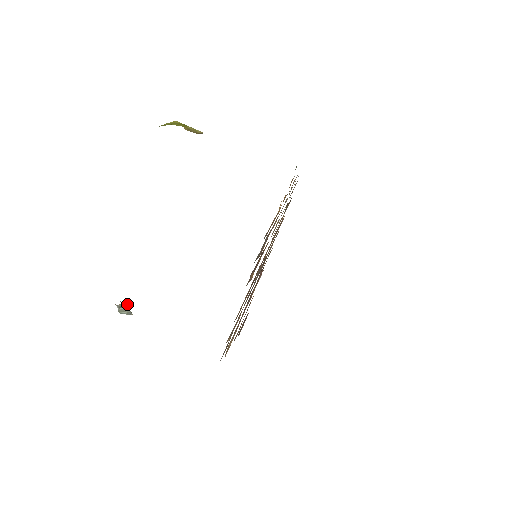
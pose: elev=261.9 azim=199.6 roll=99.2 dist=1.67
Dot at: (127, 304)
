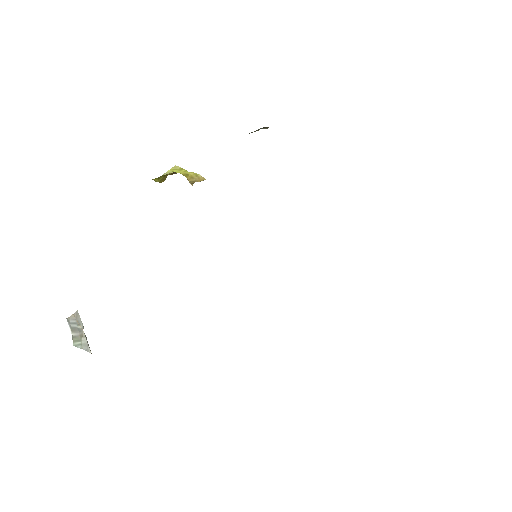
Dot at: (82, 324)
